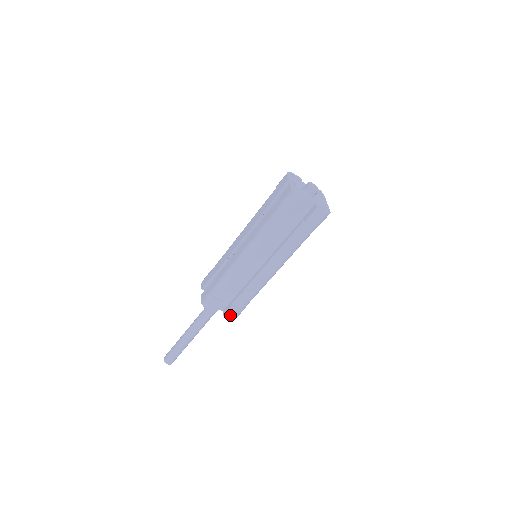
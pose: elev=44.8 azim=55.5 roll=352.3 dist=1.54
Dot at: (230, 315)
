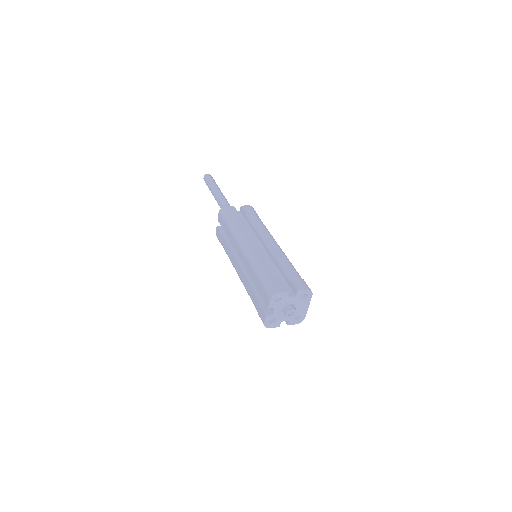
Dot at: occluded
